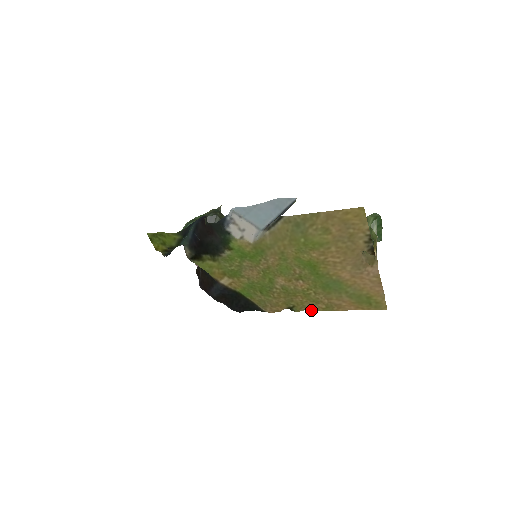
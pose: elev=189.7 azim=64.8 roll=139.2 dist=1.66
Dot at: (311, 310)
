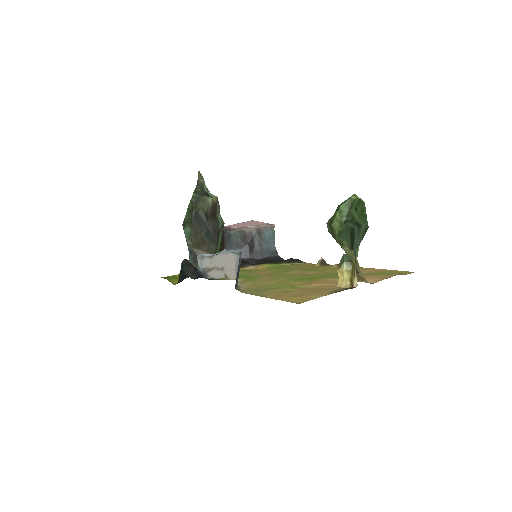
Dot at: occluded
